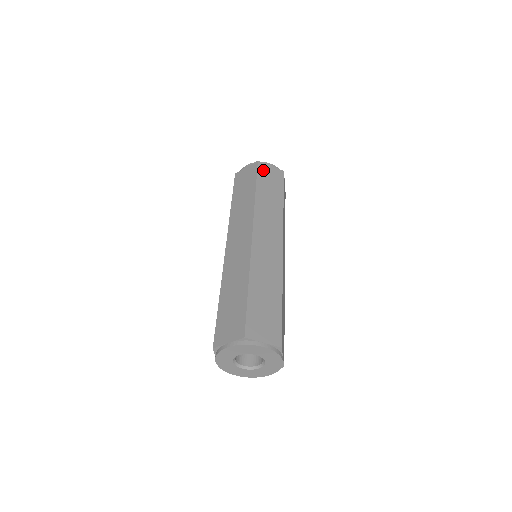
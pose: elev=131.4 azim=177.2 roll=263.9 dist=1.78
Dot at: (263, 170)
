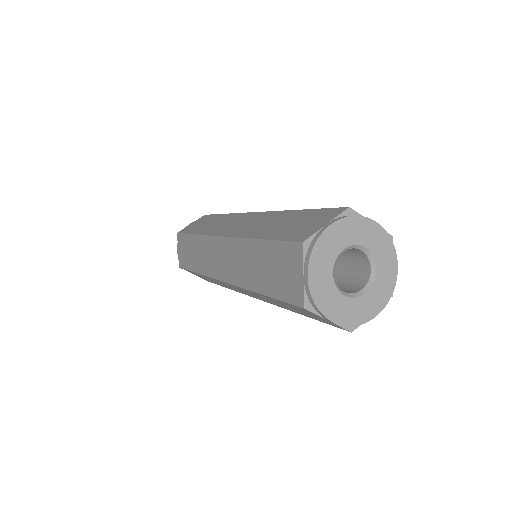
Dot at: (187, 229)
